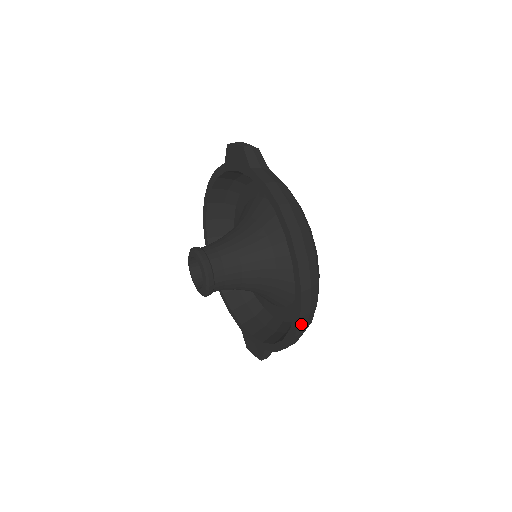
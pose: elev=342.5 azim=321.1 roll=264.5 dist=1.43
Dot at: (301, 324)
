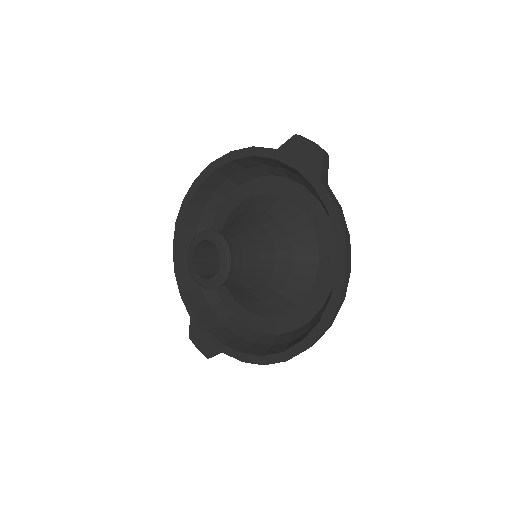
Dot at: occluded
